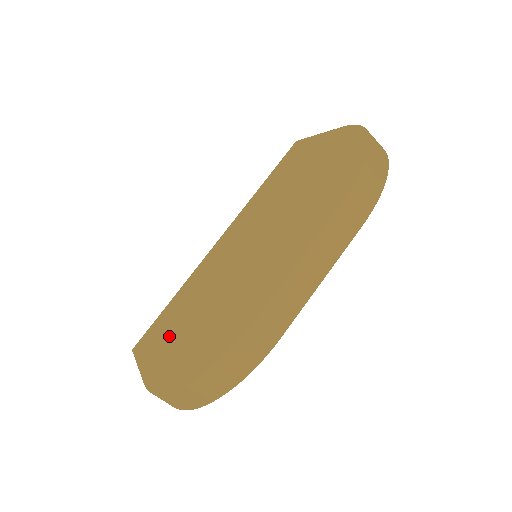
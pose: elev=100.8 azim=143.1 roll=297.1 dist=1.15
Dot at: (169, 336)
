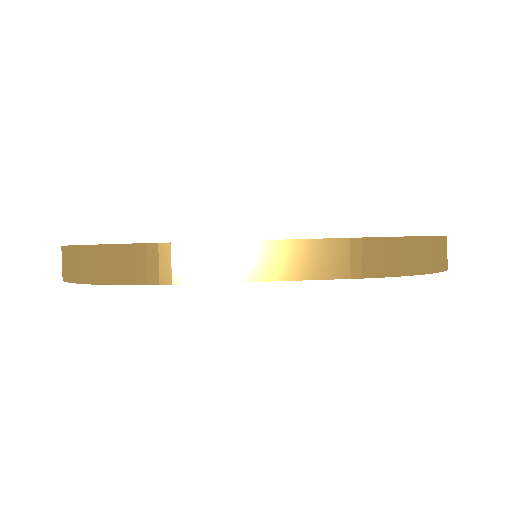
Dot at: occluded
